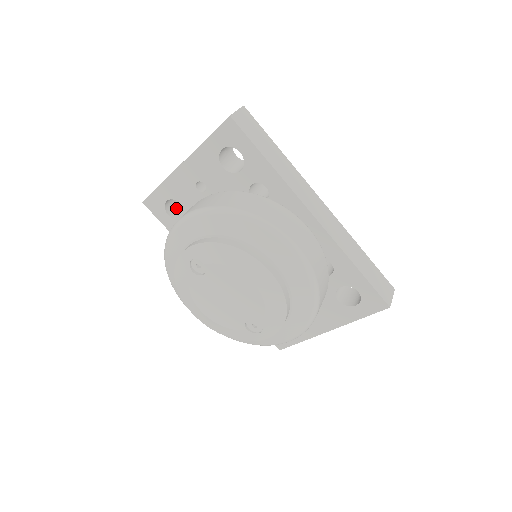
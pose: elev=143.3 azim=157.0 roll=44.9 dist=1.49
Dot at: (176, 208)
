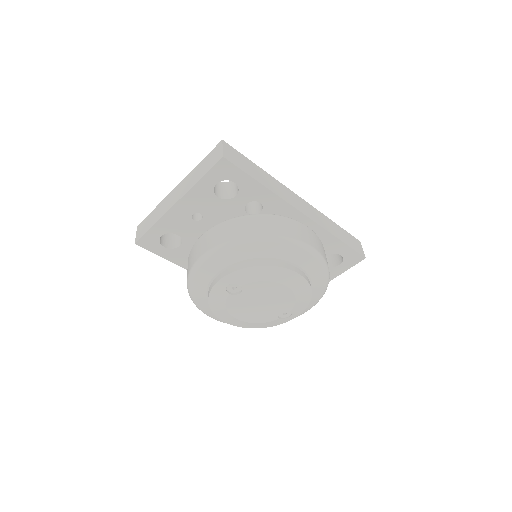
Dot at: (165, 237)
